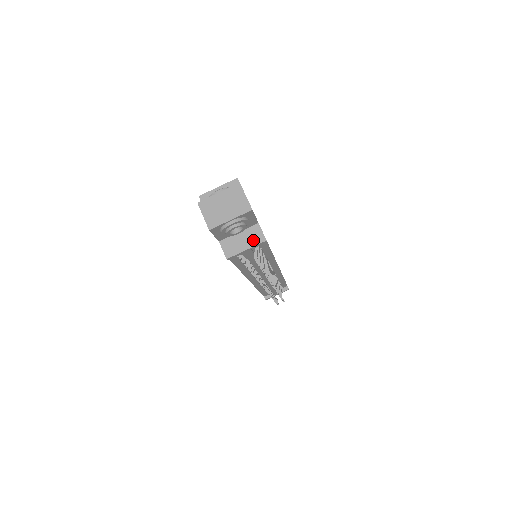
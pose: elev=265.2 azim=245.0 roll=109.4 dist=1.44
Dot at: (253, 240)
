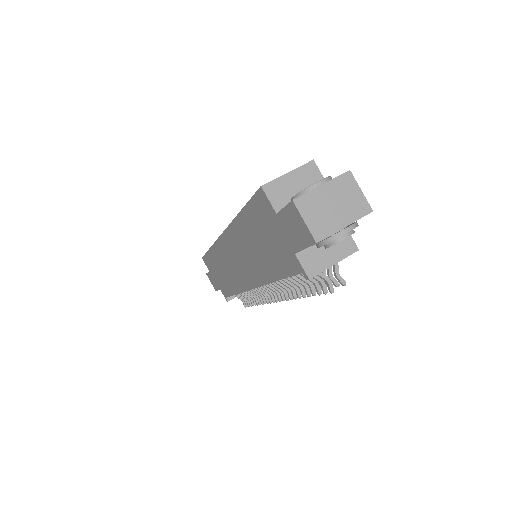
Dot at: (342, 250)
